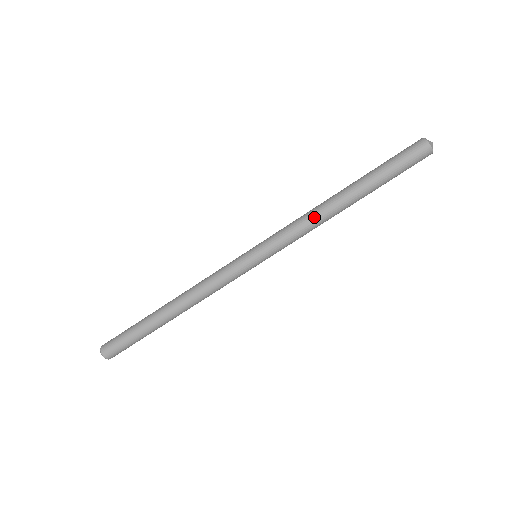
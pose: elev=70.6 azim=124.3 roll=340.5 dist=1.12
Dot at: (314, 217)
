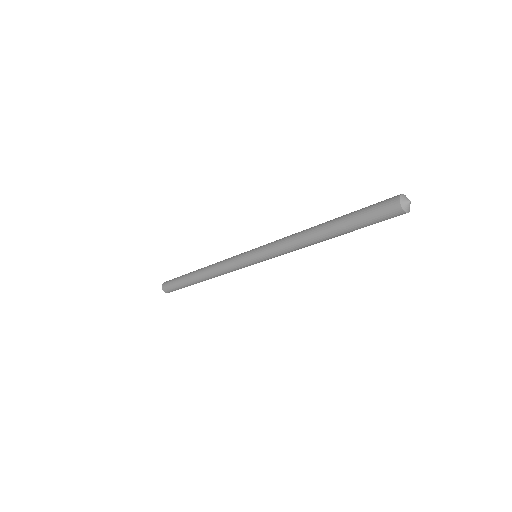
Dot at: occluded
